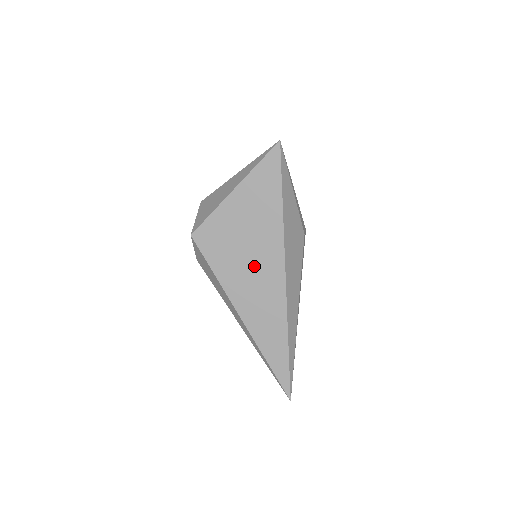
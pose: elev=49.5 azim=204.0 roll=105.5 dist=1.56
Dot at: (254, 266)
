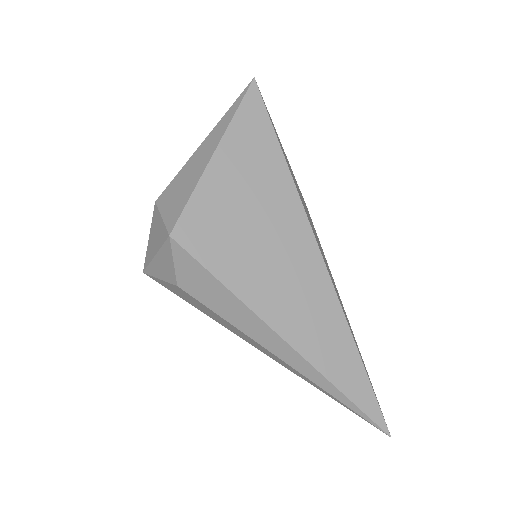
Dot at: (276, 253)
